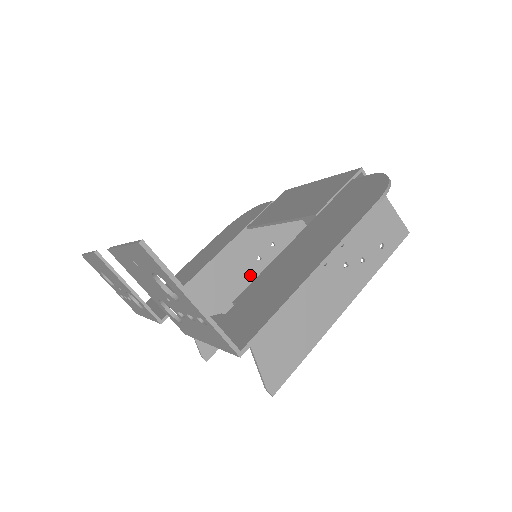
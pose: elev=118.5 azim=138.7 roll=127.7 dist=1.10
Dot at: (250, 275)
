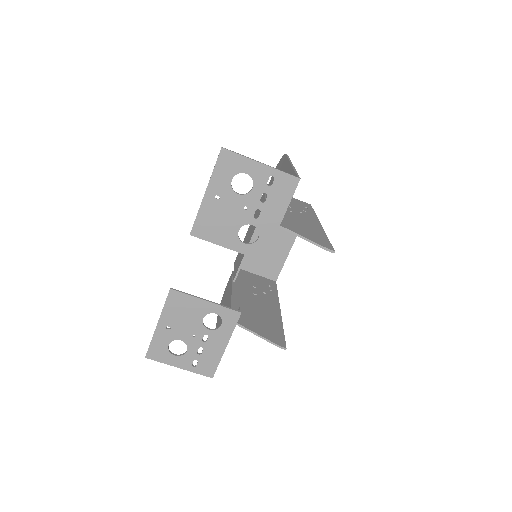
Dot at: (259, 303)
